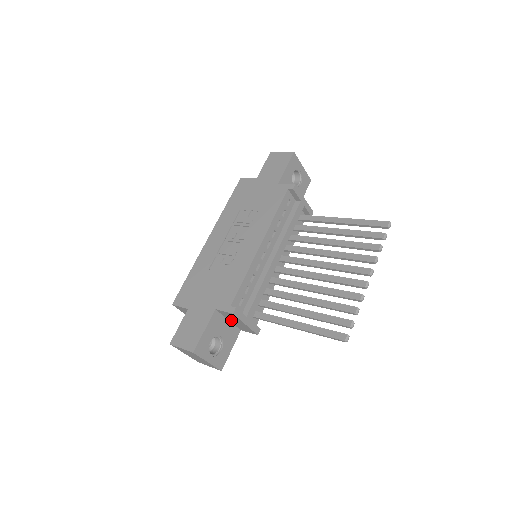
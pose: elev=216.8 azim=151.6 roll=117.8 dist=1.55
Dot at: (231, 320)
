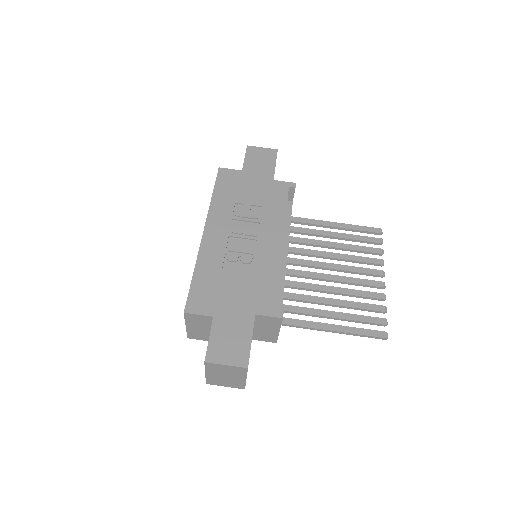
Dot at: (259, 327)
